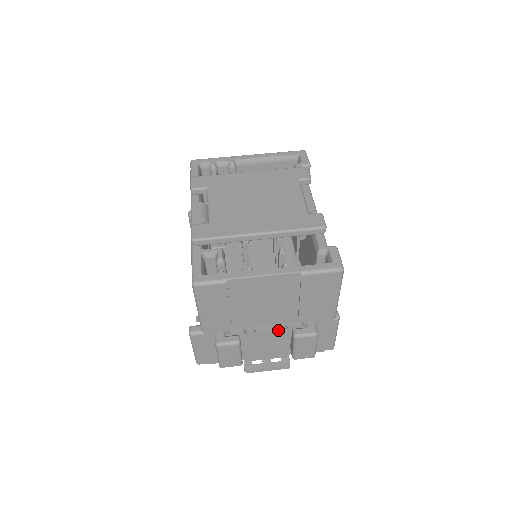
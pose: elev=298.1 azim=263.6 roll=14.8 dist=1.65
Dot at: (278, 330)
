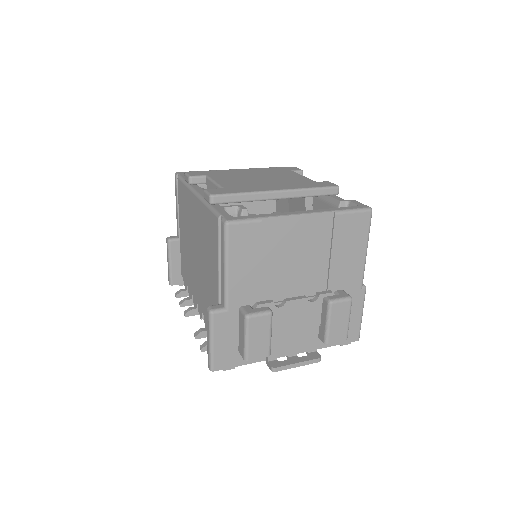
Dot at: (308, 301)
